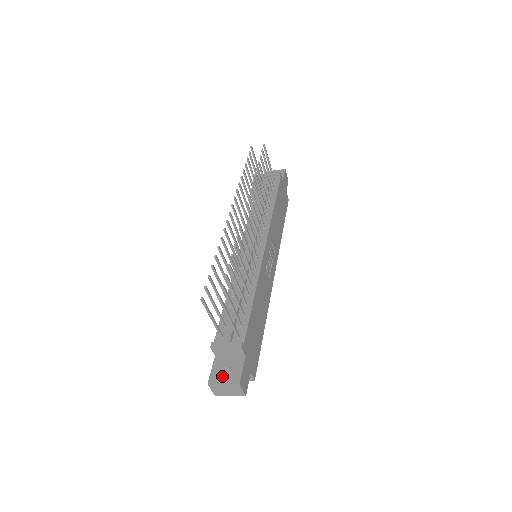
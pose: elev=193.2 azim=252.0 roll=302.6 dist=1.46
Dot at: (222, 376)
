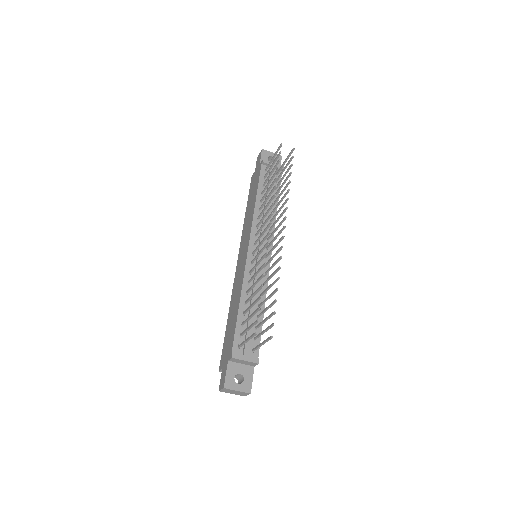
Dot at: (236, 383)
